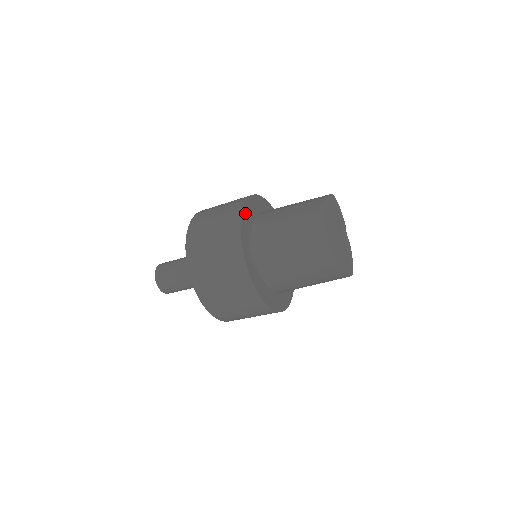
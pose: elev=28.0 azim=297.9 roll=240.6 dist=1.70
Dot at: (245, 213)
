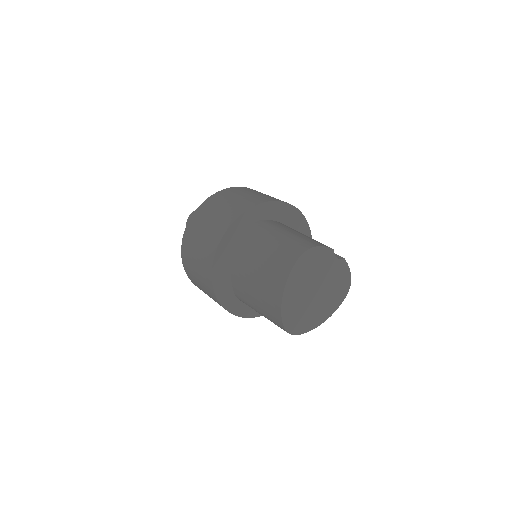
Dot at: (217, 277)
